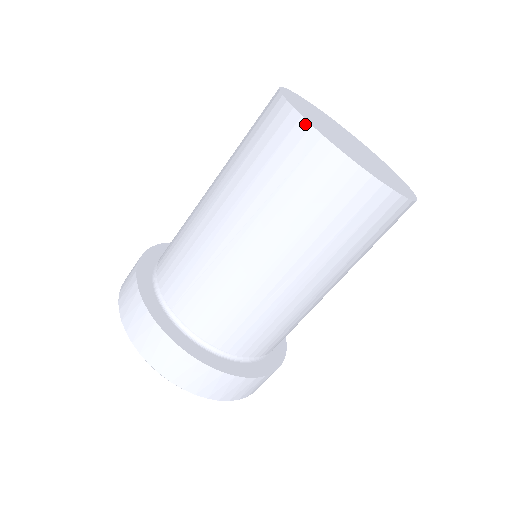
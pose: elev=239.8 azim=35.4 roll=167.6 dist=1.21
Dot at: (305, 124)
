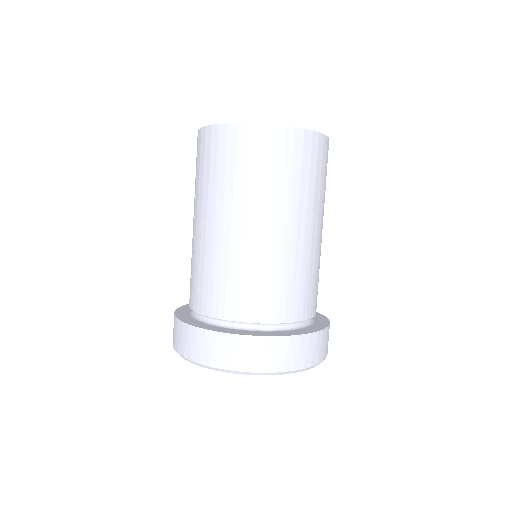
Dot at: (198, 132)
